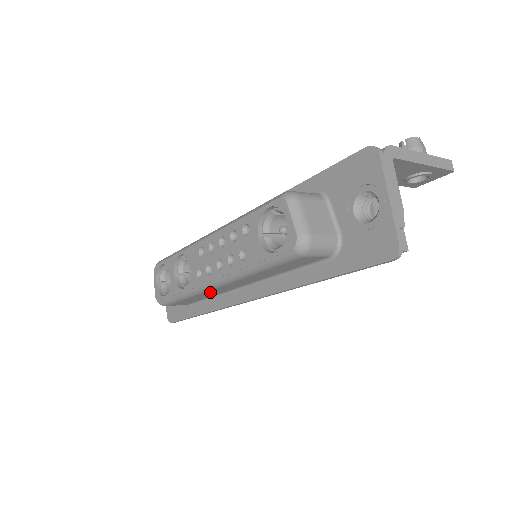
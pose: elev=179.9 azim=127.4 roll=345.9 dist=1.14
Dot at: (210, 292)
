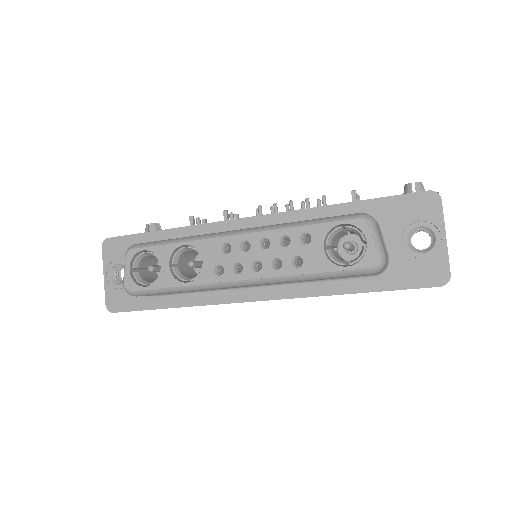
Dot at: occluded
